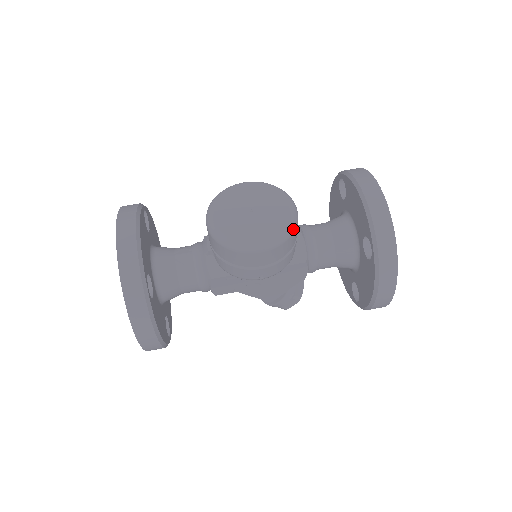
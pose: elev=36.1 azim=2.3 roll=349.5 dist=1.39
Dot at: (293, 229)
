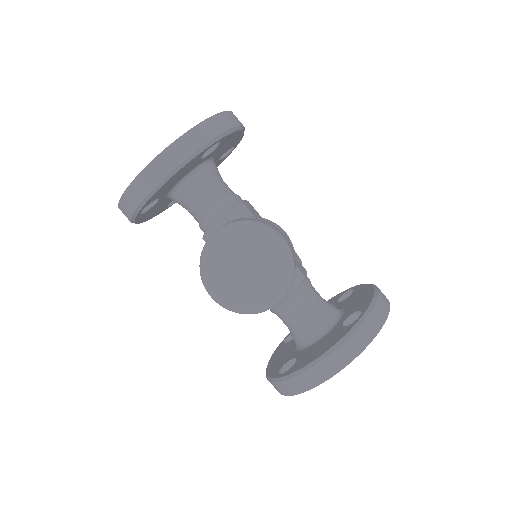
Dot at: occluded
